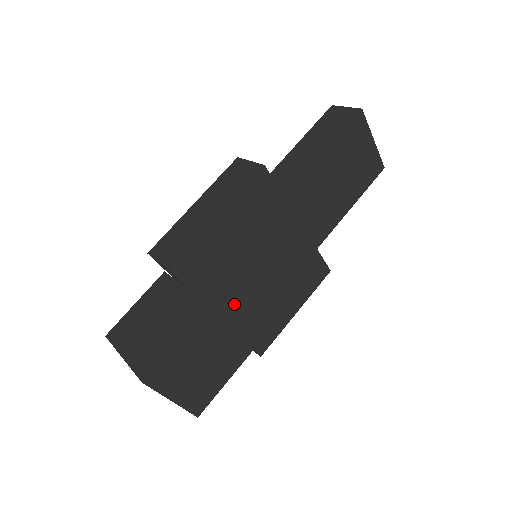
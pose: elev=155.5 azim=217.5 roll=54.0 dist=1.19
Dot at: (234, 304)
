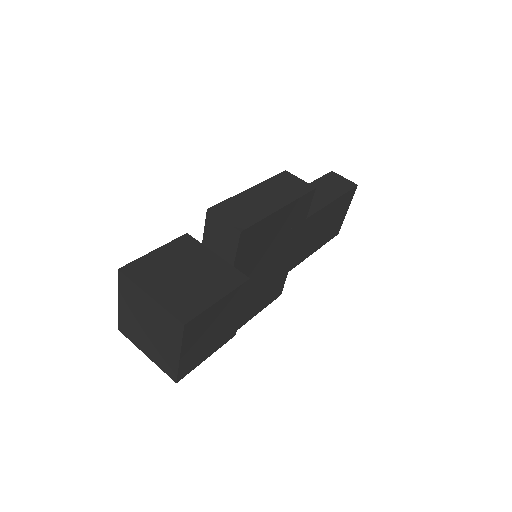
Dot at: occluded
